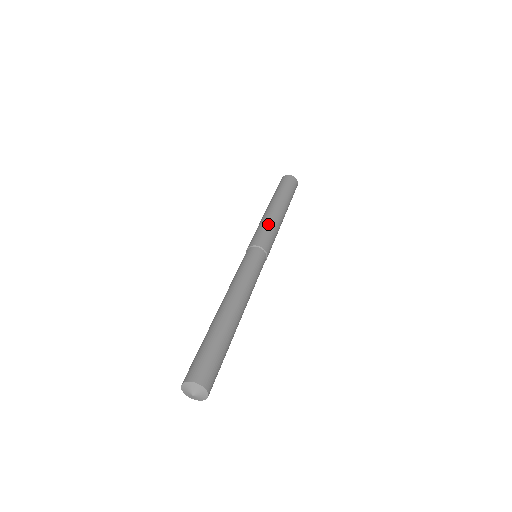
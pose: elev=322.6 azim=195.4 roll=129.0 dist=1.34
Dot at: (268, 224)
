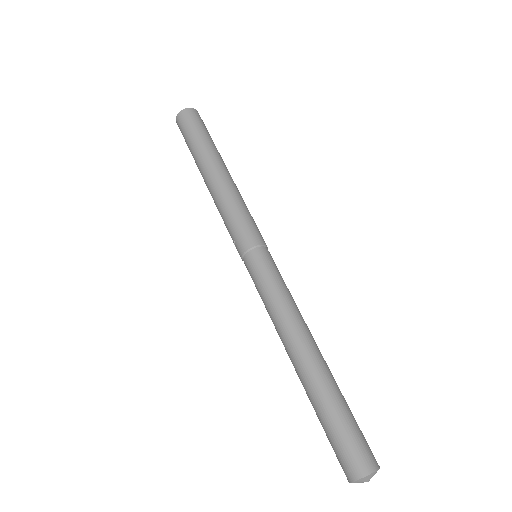
Dot at: (245, 205)
